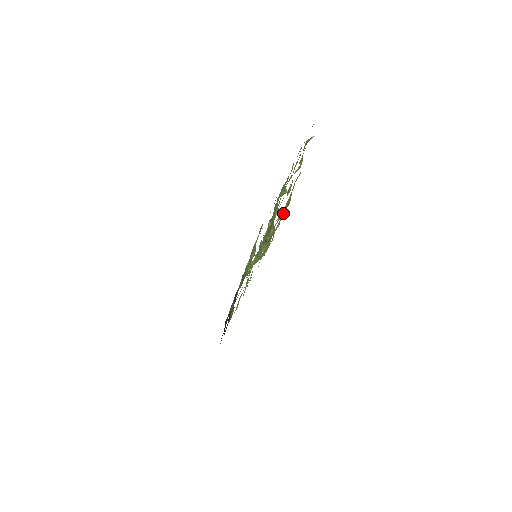
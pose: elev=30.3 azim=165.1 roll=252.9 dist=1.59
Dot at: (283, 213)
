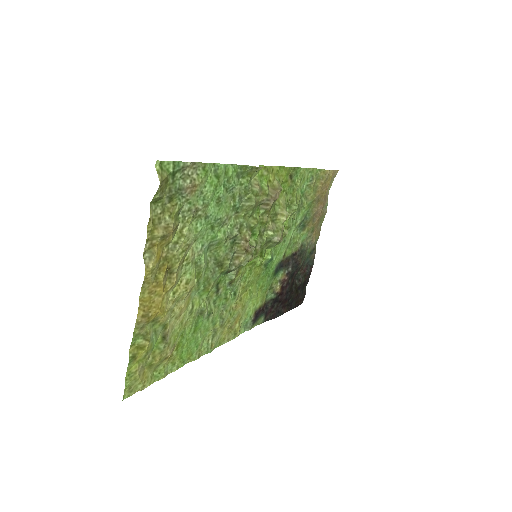
Dot at: (161, 316)
